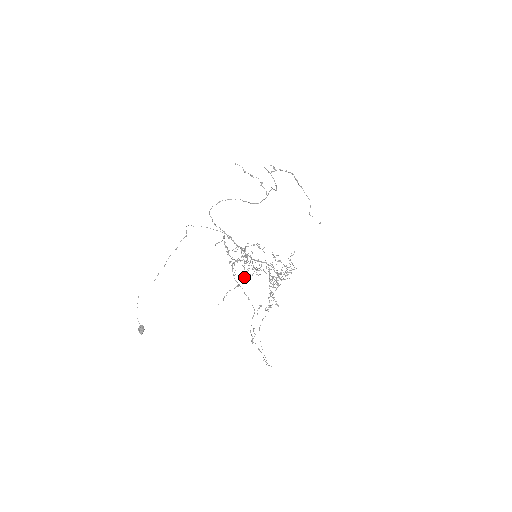
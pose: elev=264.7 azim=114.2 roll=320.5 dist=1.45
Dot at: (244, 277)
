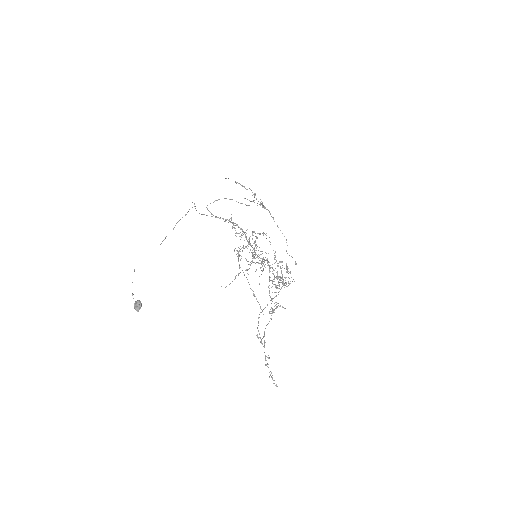
Dot at: (253, 262)
